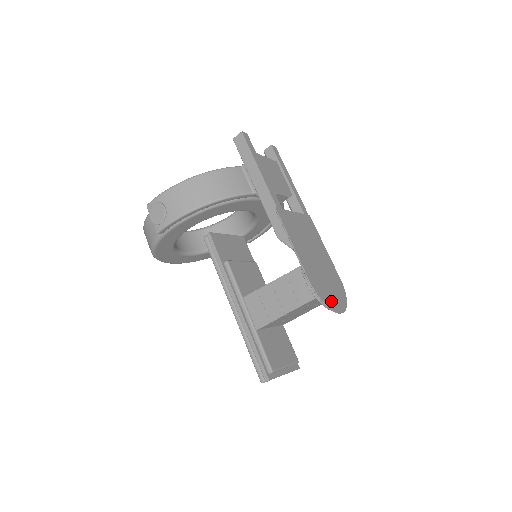
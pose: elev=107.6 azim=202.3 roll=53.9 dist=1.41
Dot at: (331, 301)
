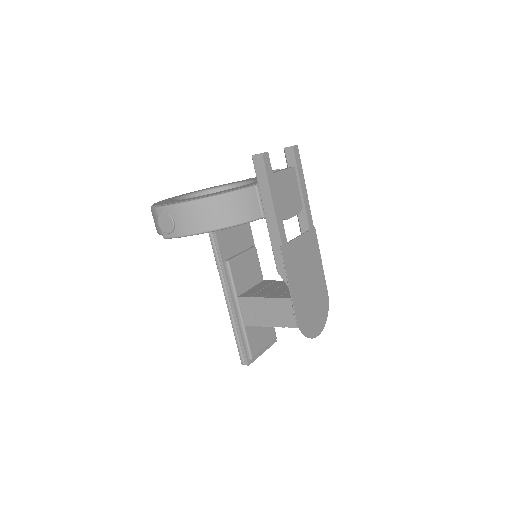
Dot at: (312, 328)
